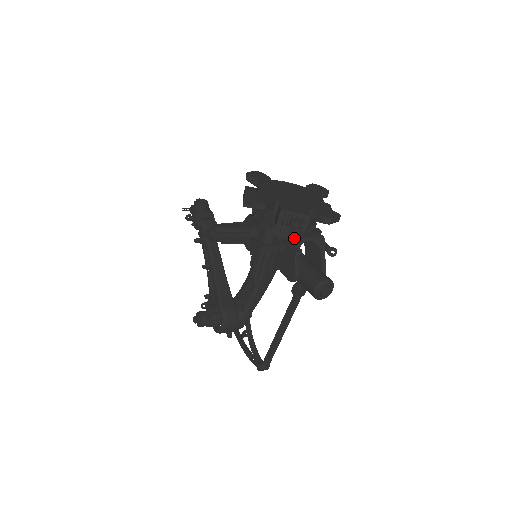
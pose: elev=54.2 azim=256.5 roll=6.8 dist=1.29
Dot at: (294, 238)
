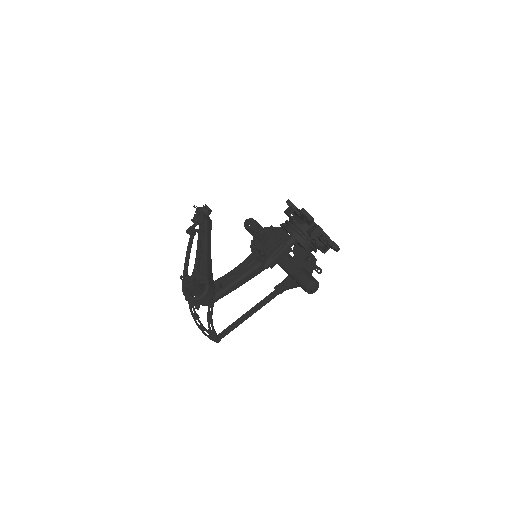
Dot at: (307, 249)
